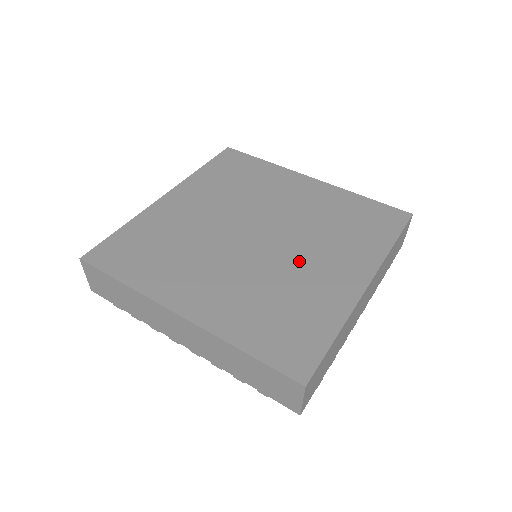
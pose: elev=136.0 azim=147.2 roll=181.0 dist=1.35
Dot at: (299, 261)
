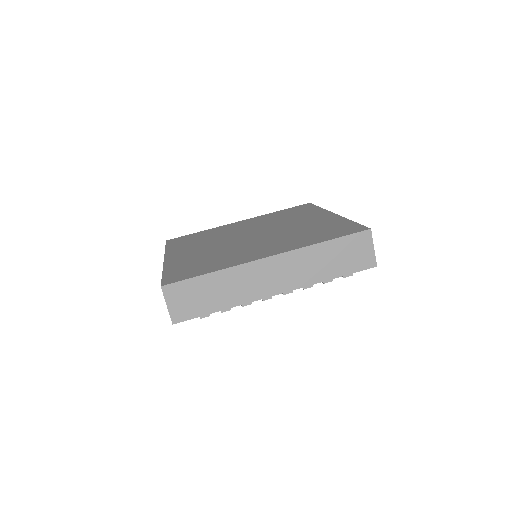
Dot at: (251, 246)
